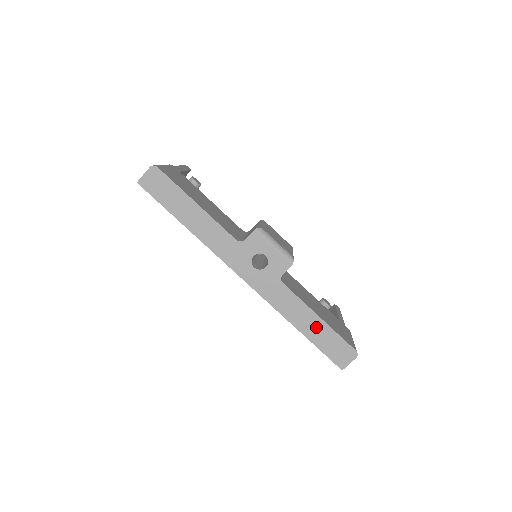
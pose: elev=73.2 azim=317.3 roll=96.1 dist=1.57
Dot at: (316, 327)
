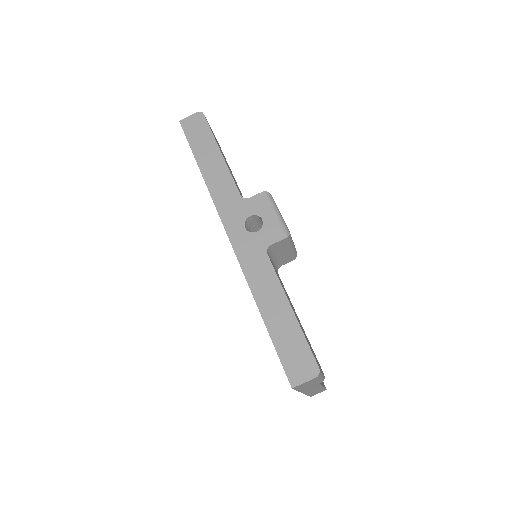
Dot at: (283, 318)
